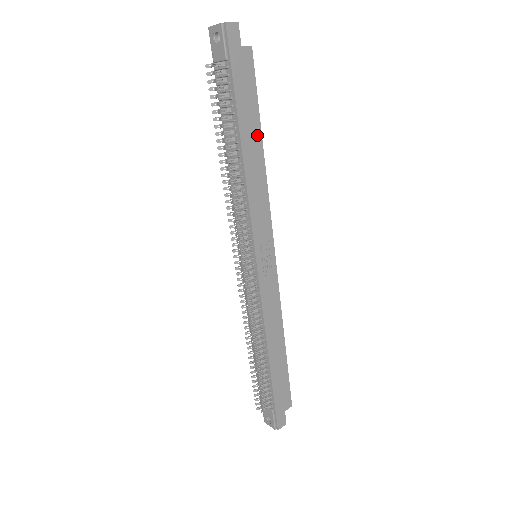
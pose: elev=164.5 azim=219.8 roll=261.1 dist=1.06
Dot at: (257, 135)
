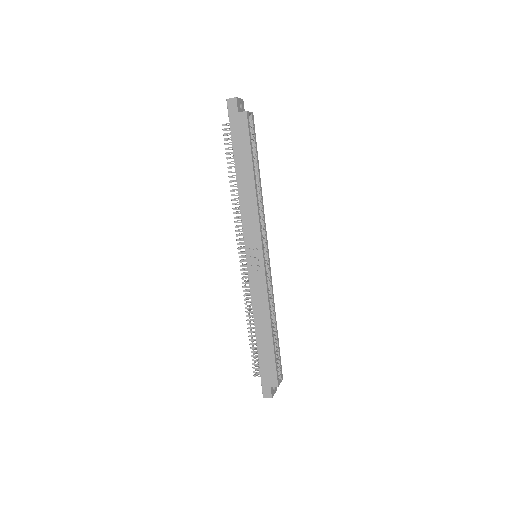
Dot at: (249, 170)
